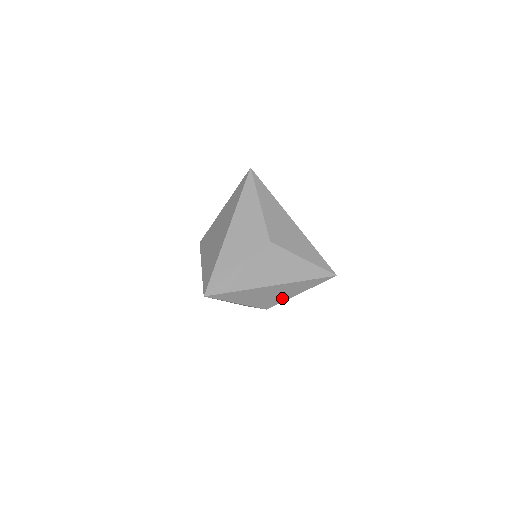
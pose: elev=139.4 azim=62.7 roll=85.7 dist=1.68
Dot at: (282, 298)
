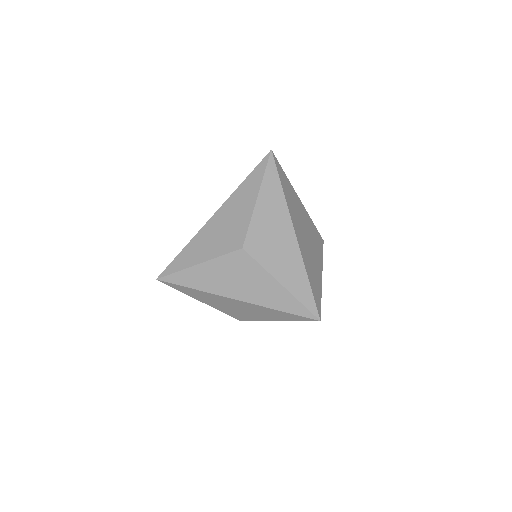
Dot at: (254, 317)
